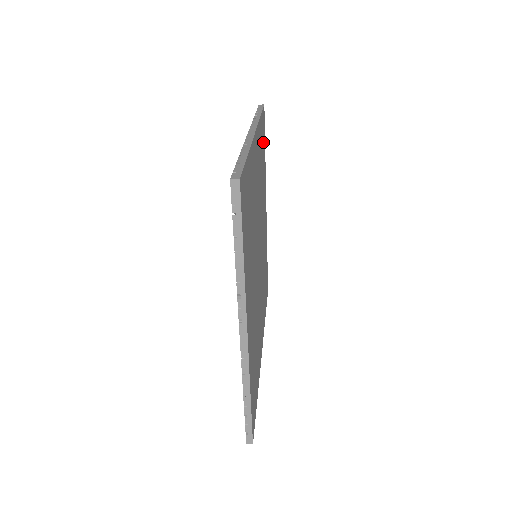
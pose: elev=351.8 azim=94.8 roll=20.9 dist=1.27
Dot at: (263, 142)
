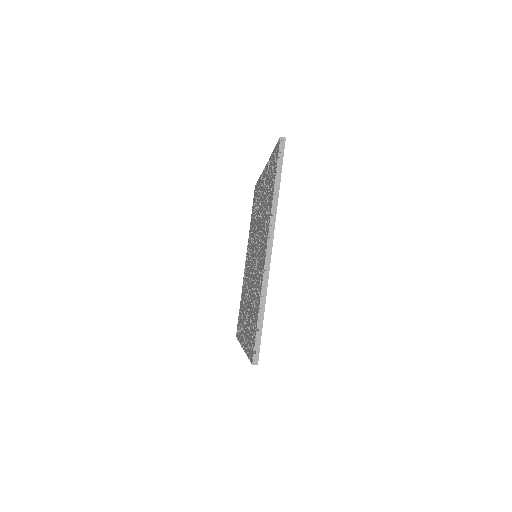
Dot at: occluded
